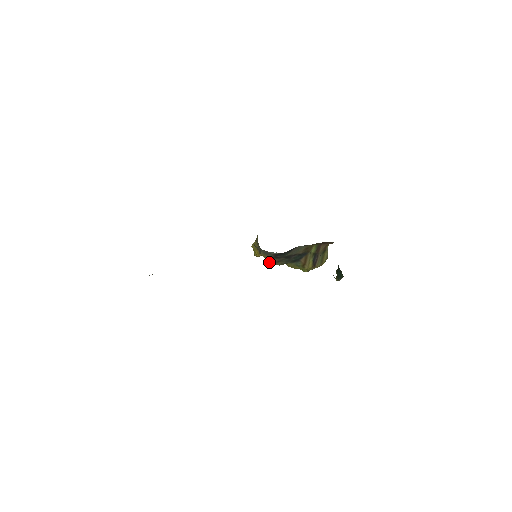
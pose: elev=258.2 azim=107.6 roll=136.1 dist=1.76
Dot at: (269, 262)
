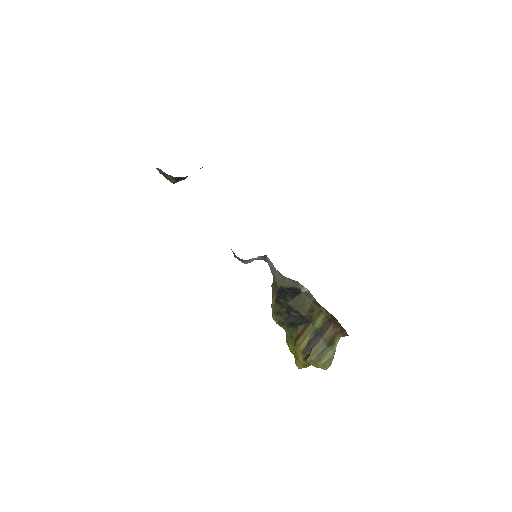
Dot at: (272, 311)
